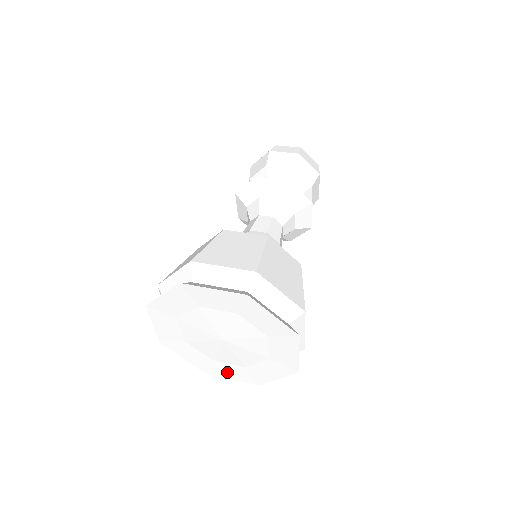
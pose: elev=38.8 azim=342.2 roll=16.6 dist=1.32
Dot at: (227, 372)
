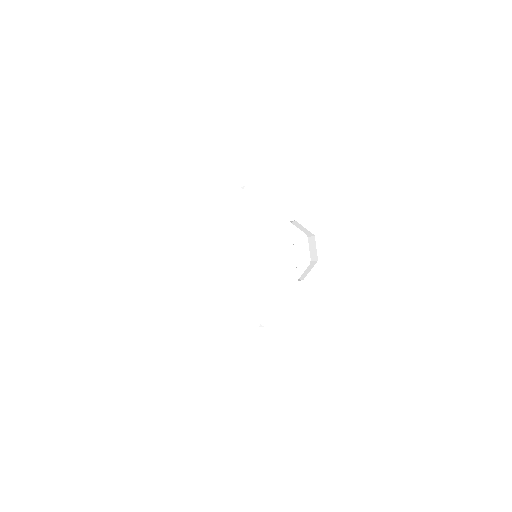
Dot at: (222, 322)
